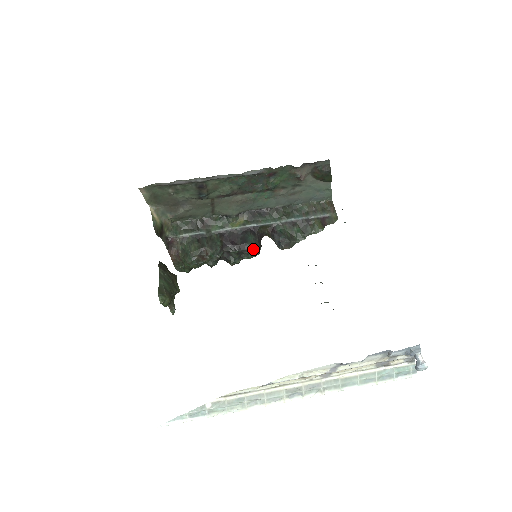
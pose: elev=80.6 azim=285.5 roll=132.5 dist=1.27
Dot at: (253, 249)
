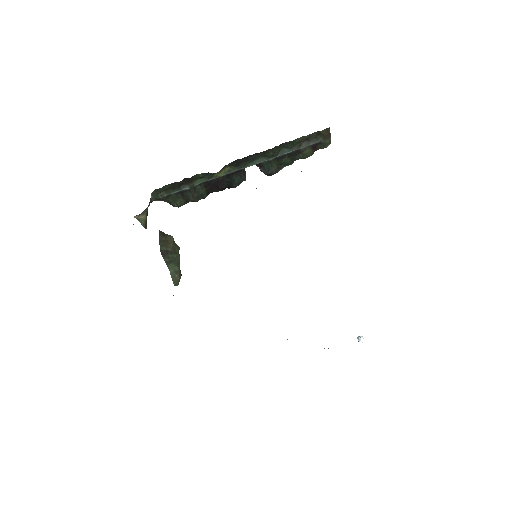
Dot at: occluded
